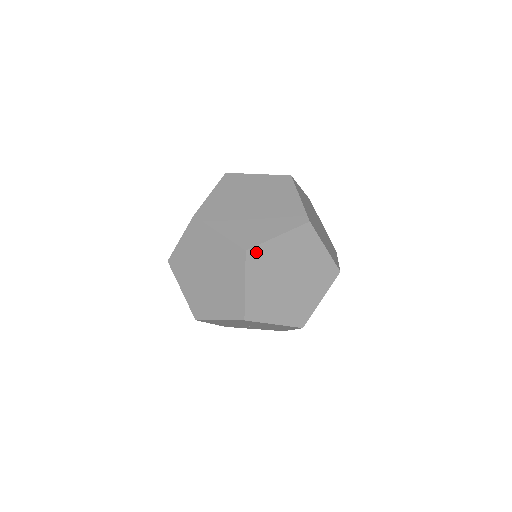
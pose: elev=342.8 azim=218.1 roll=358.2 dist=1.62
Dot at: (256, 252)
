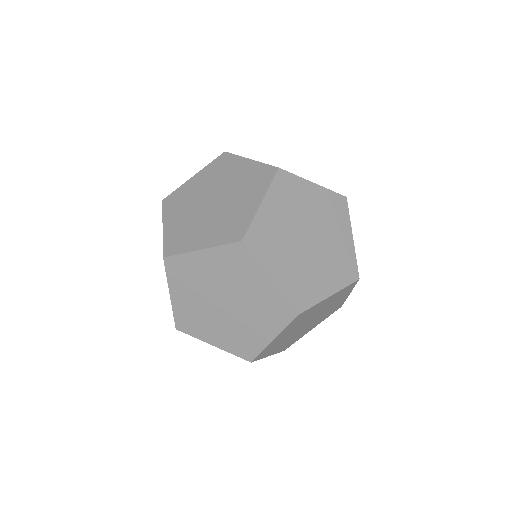
Dot at: (176, 262)
